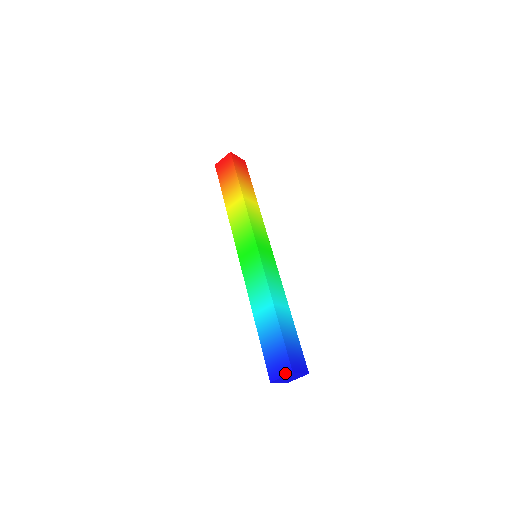
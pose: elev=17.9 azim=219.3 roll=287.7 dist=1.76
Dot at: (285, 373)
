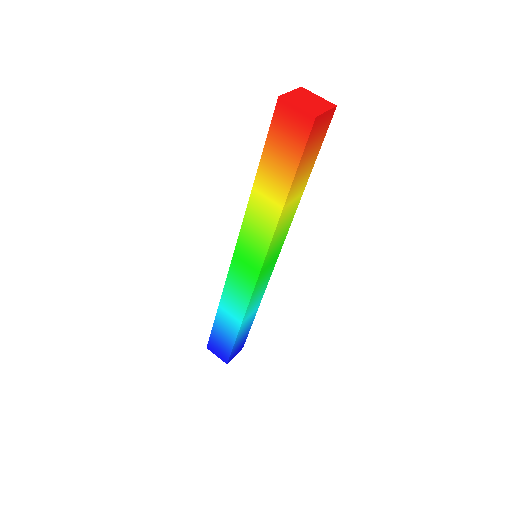
Dot at: (221, 358)
